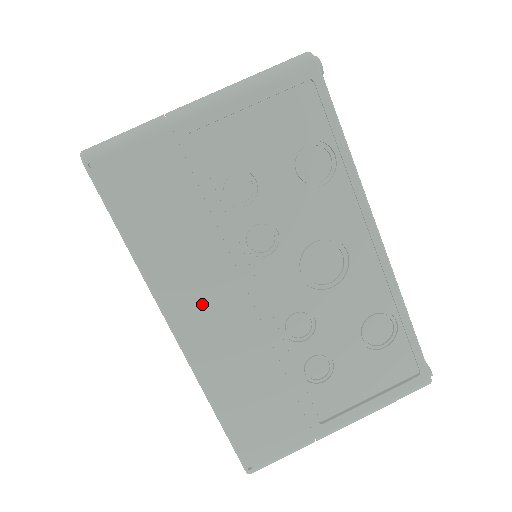
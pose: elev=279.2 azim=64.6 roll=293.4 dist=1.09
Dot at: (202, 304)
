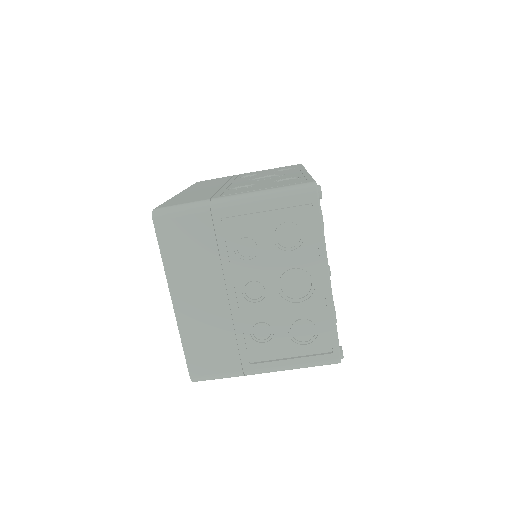
Dot at: occluded
